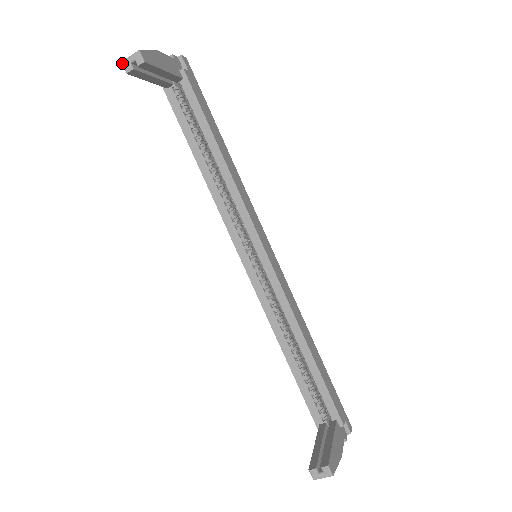
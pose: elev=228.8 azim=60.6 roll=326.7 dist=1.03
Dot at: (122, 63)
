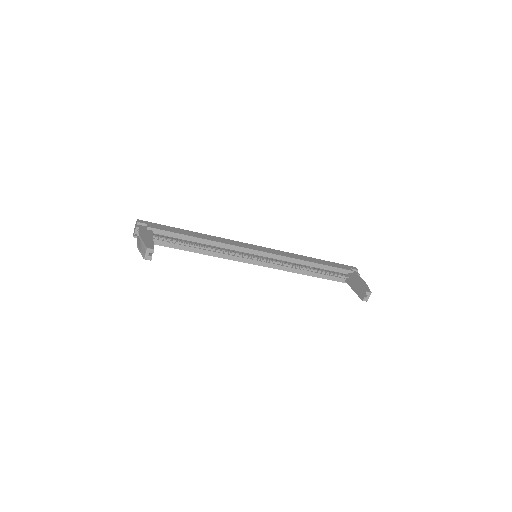
Dot at: occluded
